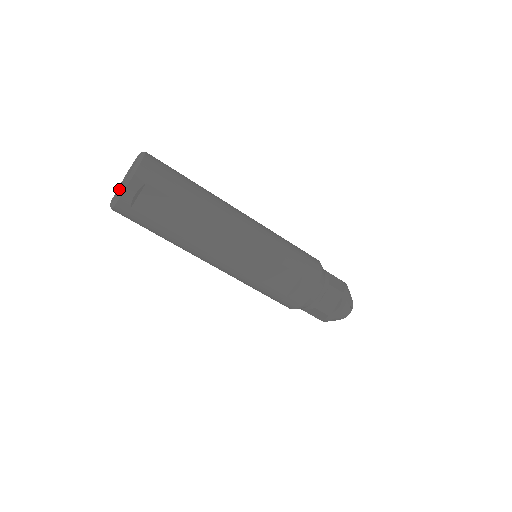
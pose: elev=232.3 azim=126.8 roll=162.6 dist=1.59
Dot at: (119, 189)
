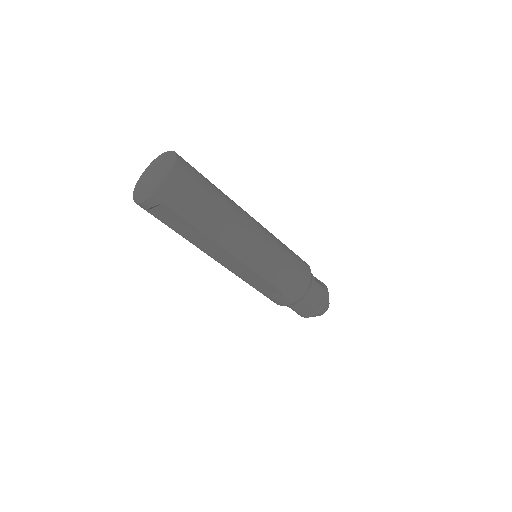
Dot at: (142, 189)
